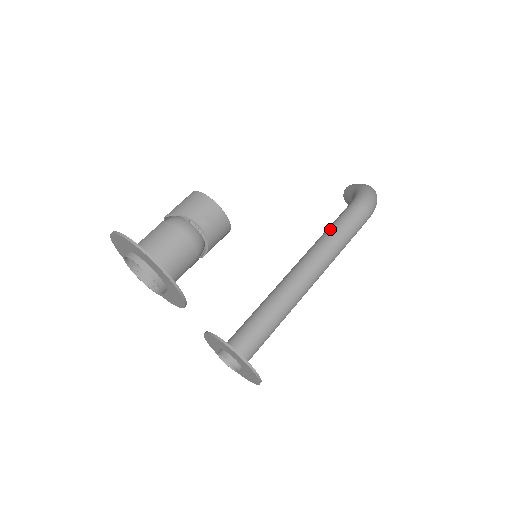
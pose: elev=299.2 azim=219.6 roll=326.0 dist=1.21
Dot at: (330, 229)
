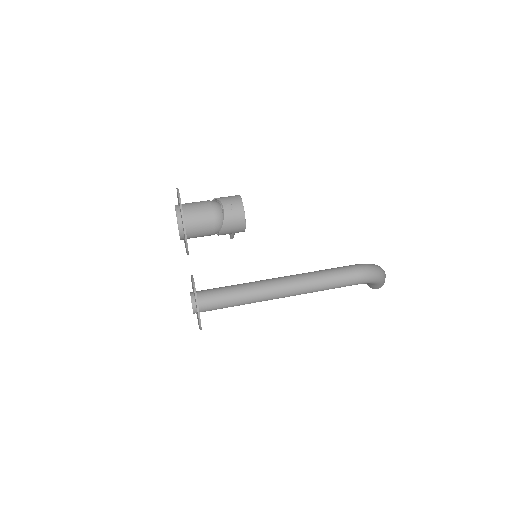
Dot at: (322, 270)
